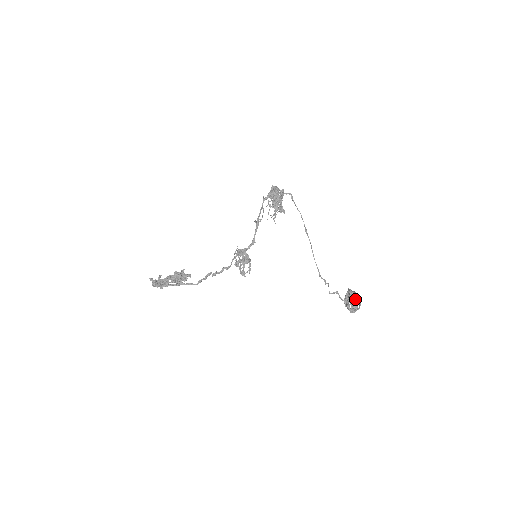
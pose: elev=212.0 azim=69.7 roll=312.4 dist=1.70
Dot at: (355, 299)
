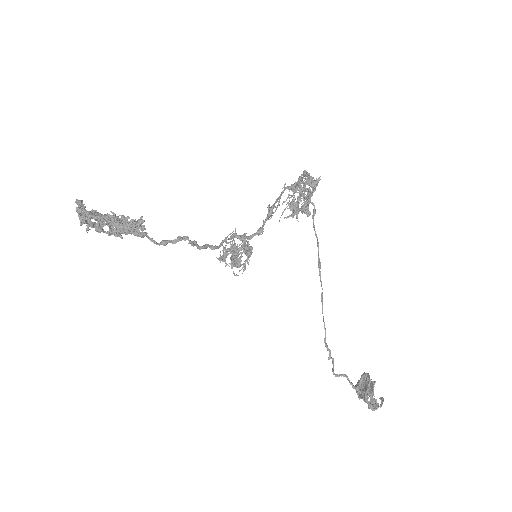
Dot at: (373, 391)
